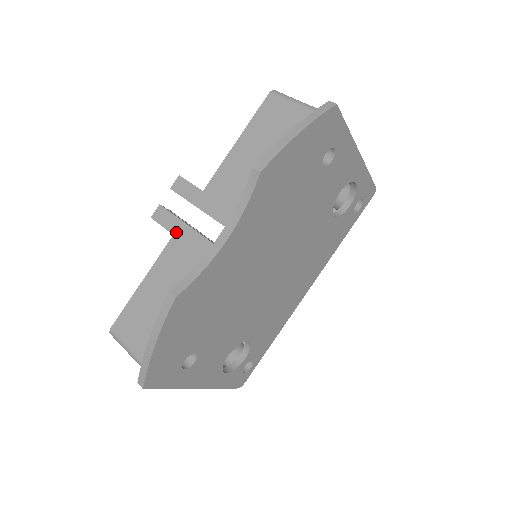
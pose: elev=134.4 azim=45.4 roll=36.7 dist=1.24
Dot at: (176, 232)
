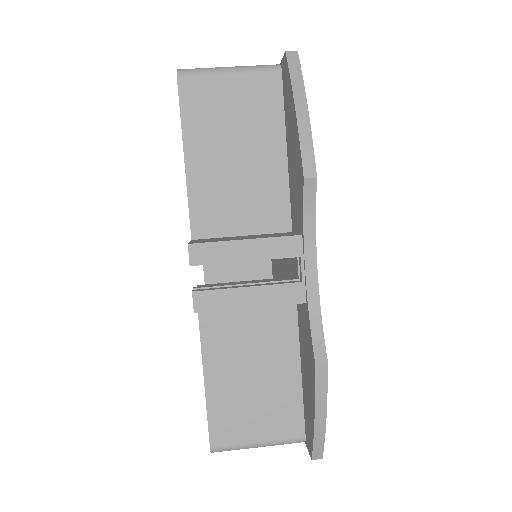
Dot at: (245, 304)
